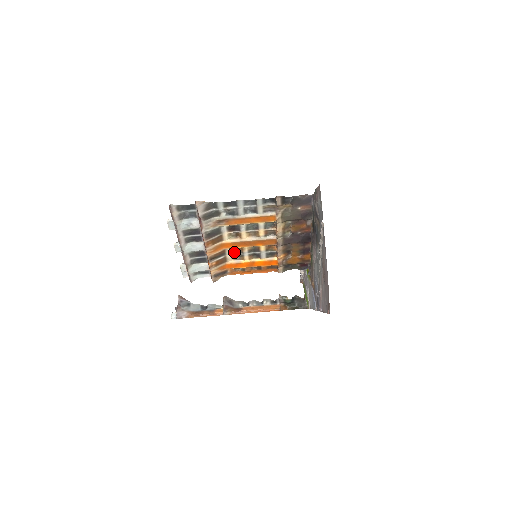
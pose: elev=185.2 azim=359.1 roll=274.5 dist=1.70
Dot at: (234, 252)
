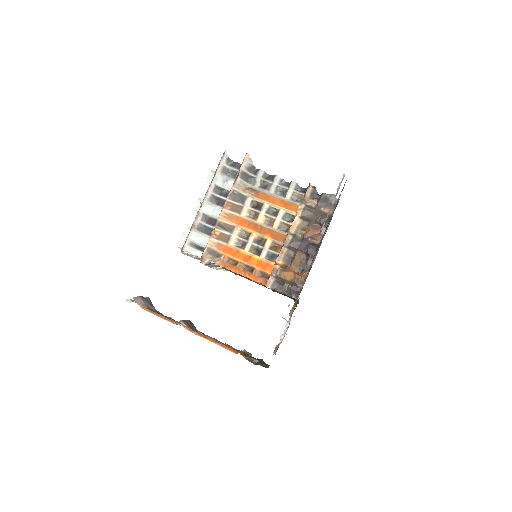
Dot at: (241, 236)
